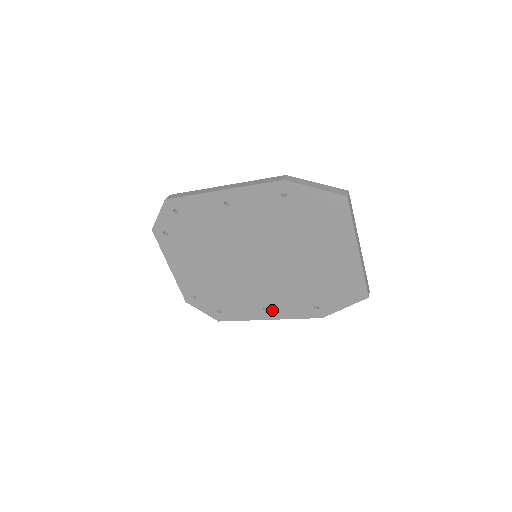
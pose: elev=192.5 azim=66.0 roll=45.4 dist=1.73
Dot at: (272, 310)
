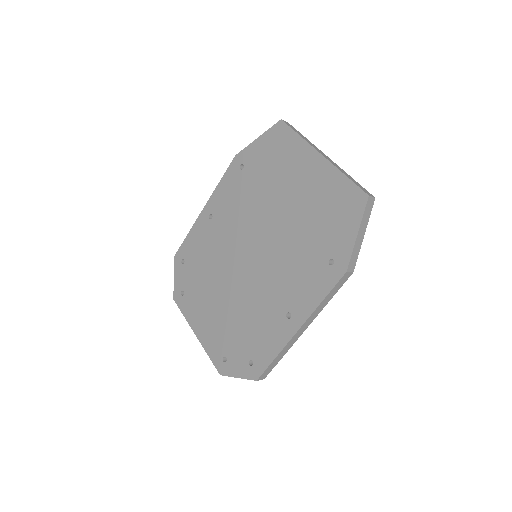
Dot at: (295, 310)
